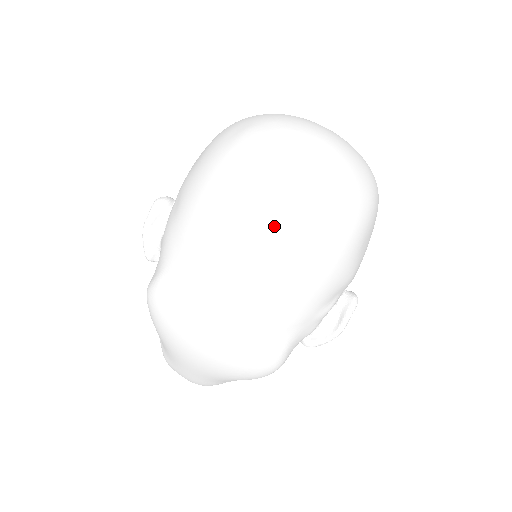
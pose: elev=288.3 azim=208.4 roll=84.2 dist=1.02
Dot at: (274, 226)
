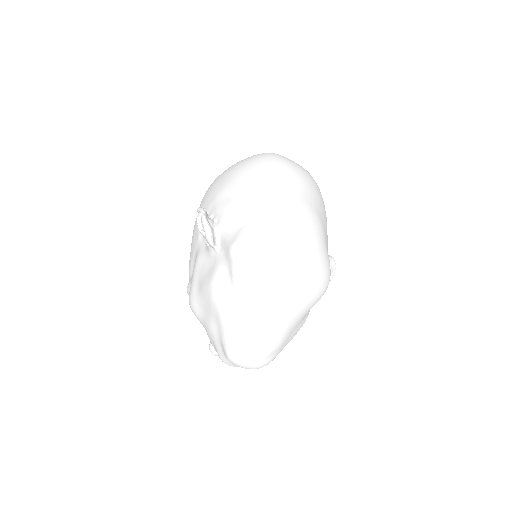
Dot at: (304, 180)
